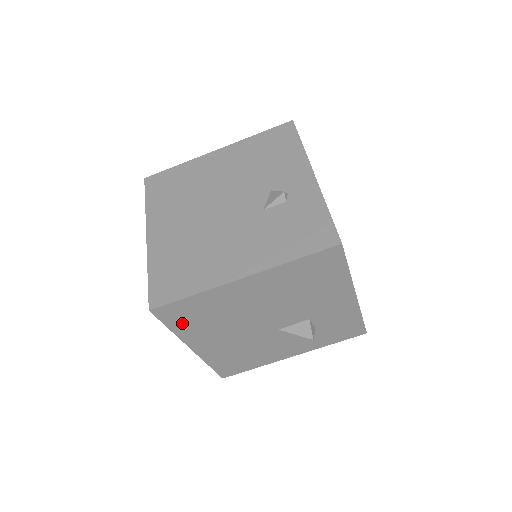
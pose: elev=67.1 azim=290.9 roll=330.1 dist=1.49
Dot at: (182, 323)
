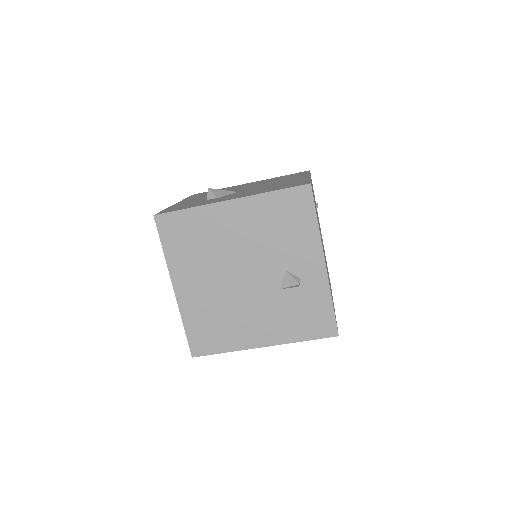
Dot at: occluded
